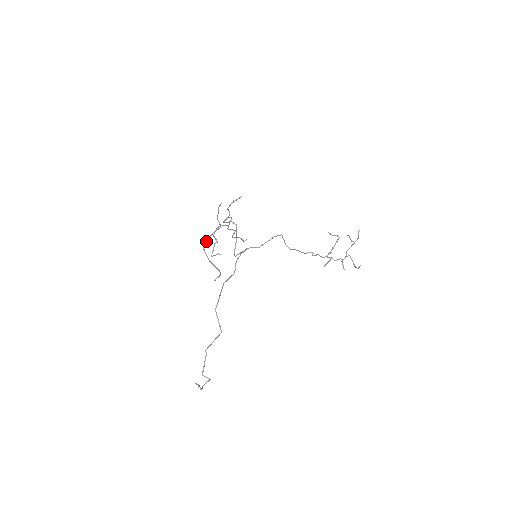
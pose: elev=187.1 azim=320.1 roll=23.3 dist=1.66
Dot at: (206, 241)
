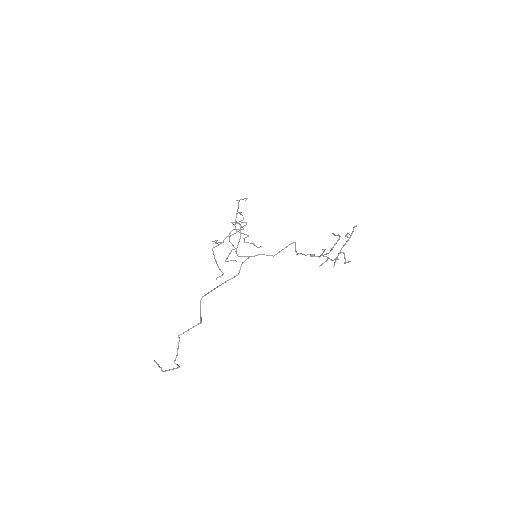
Dot at: (213, 241)
